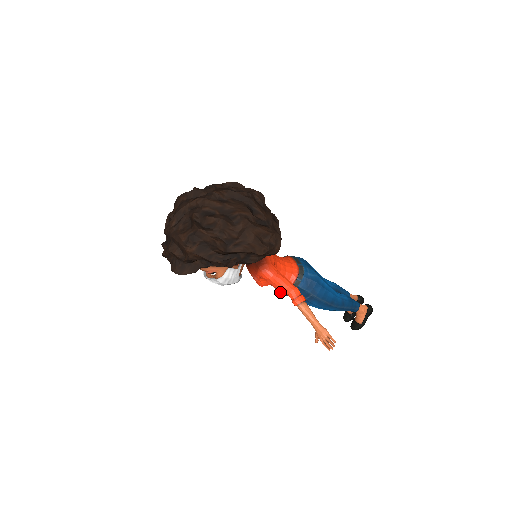
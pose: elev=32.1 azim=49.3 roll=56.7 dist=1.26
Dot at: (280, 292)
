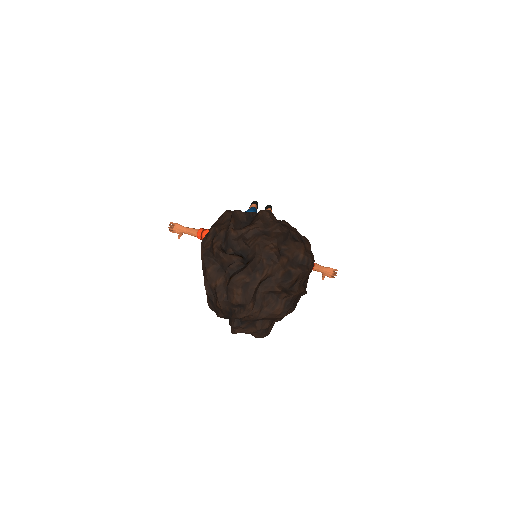
Dot at: occluded
